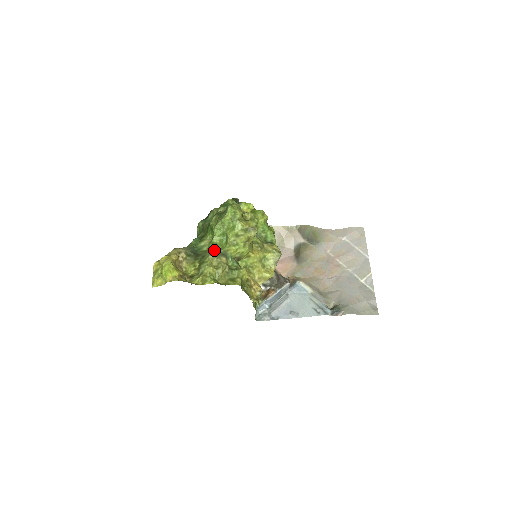
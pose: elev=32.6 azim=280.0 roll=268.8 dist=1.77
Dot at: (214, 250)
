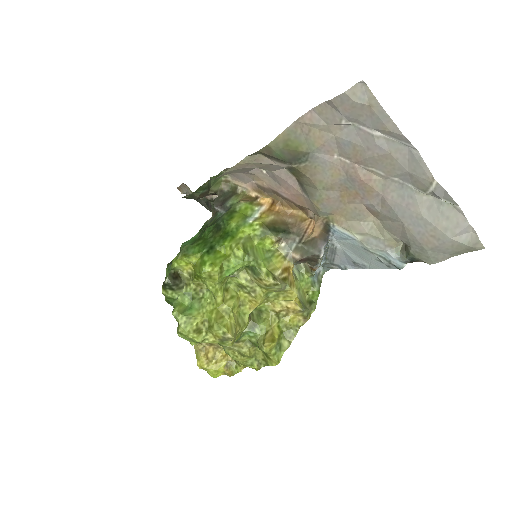
Dot at: occluded
